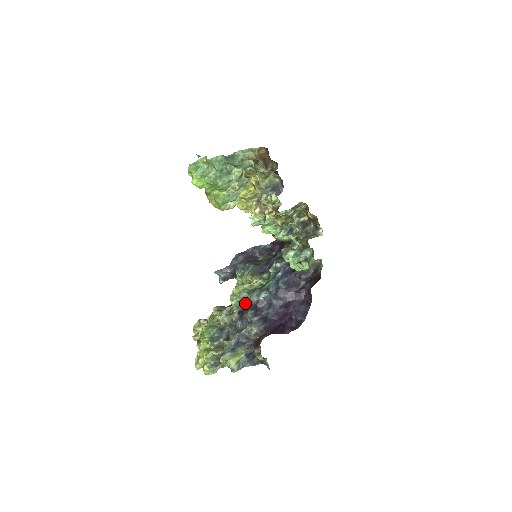
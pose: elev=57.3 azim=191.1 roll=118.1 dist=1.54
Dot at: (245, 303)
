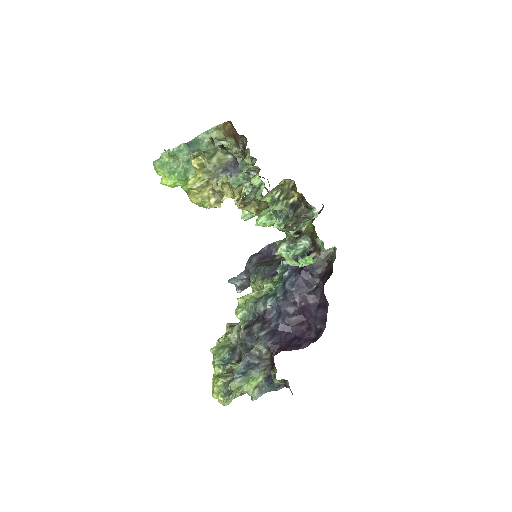
Dot at: (253, 315)
